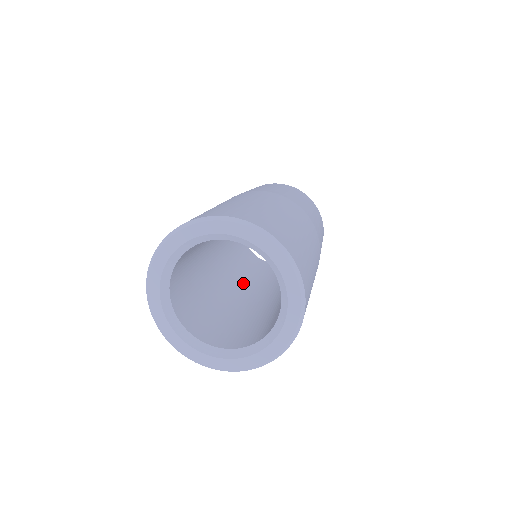
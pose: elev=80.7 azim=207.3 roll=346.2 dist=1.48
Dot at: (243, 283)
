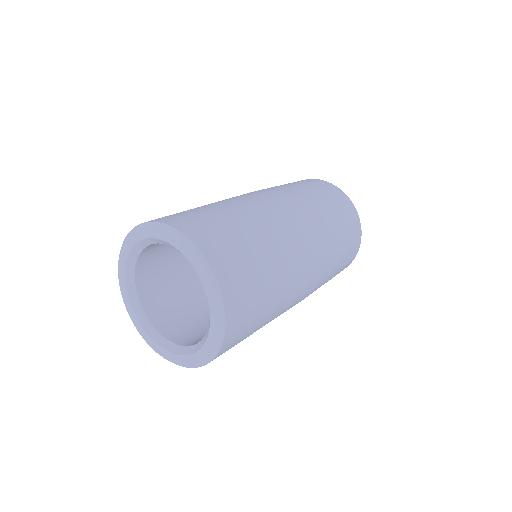
Dot at: occluded
